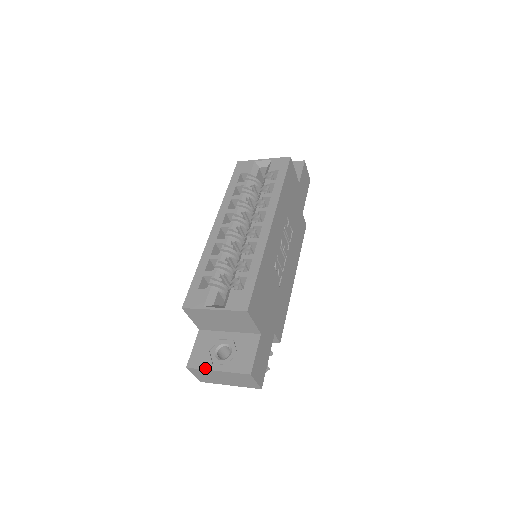
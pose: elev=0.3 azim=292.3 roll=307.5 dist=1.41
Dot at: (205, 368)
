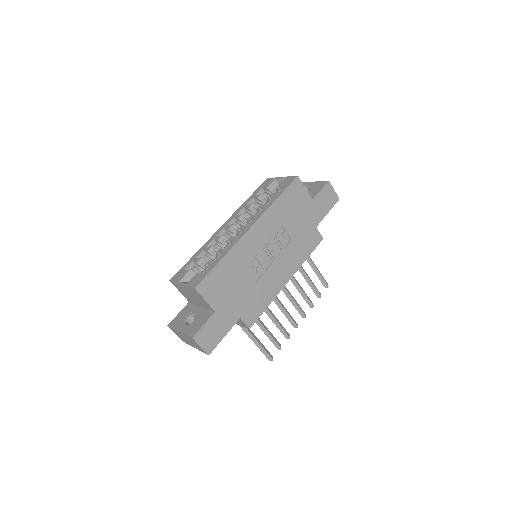
Dot at: (175, 328)
